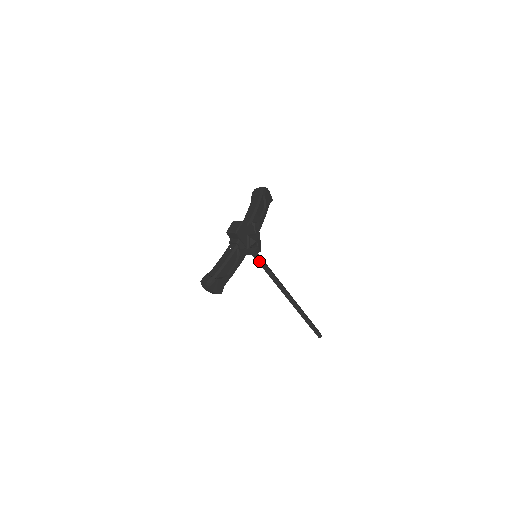
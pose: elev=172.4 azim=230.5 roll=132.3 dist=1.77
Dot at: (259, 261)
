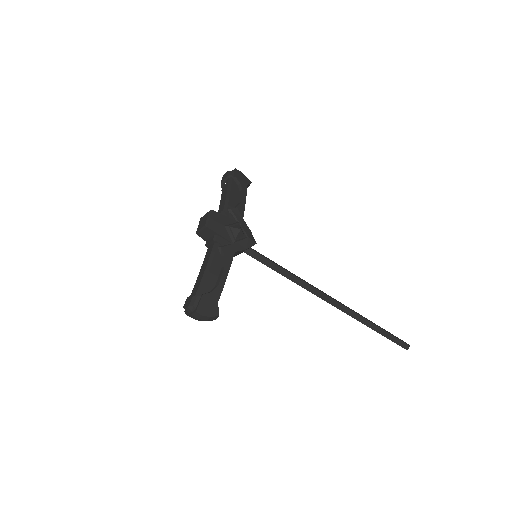
Dot at: (263, 261)
